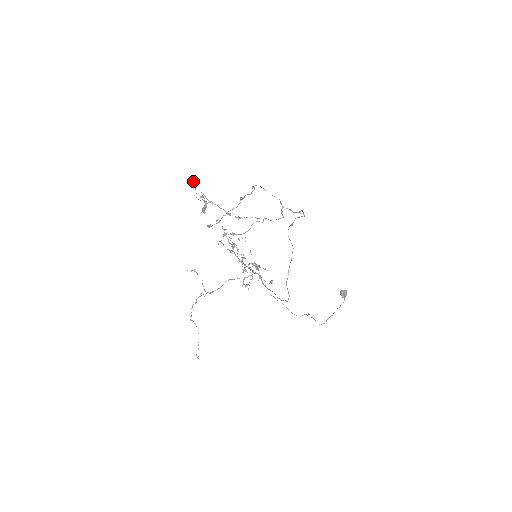
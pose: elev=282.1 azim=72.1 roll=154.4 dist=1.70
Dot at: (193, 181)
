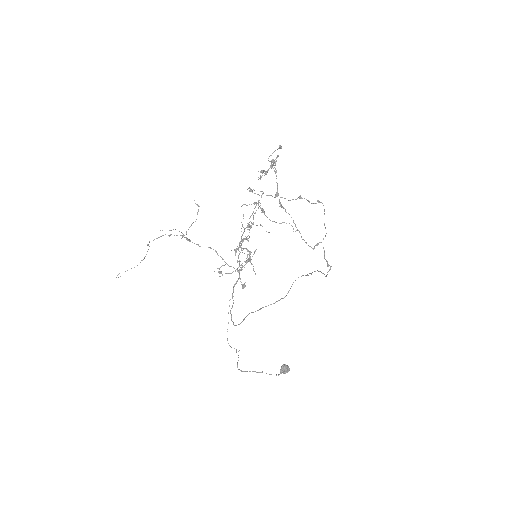
Dot at: occluded
